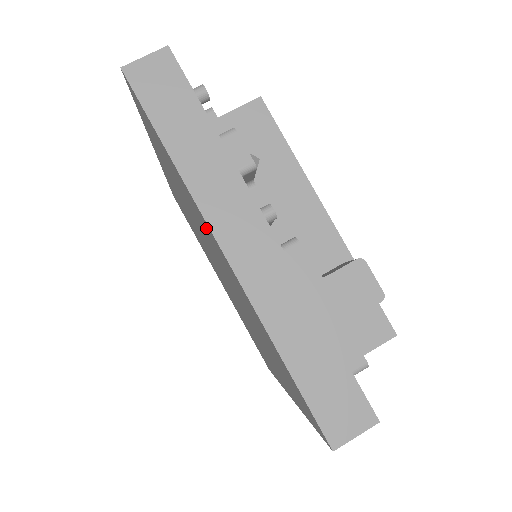
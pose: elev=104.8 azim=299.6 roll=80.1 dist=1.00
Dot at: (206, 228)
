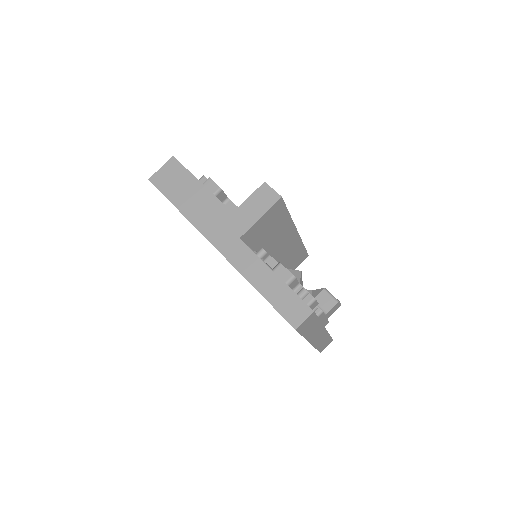
Dot at: occluded
